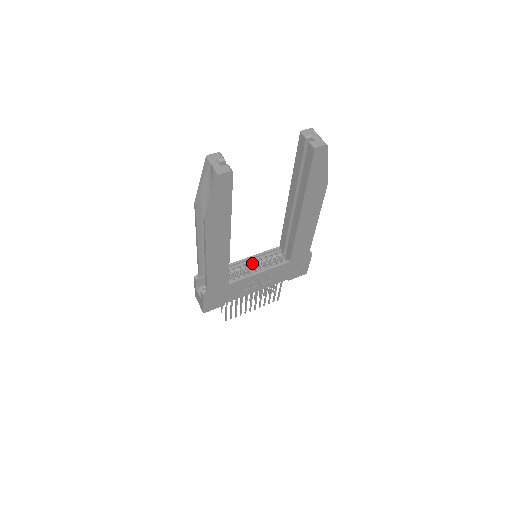
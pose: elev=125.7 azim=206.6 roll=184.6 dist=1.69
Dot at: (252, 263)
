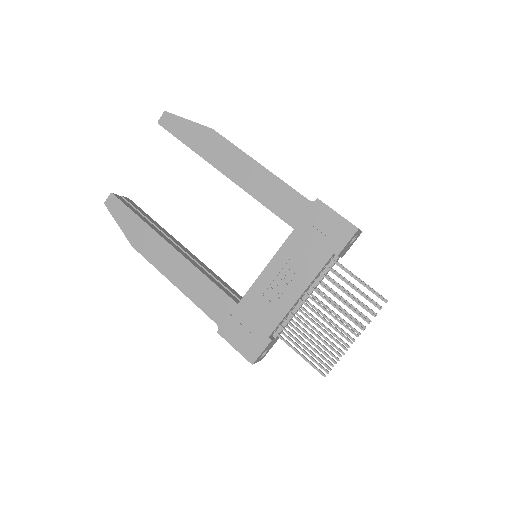
Dot at: occluded
